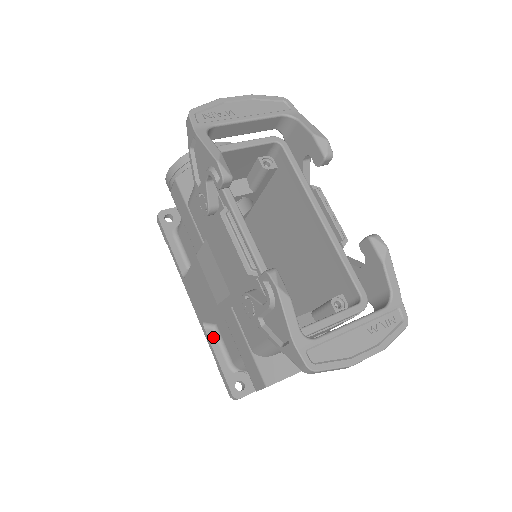
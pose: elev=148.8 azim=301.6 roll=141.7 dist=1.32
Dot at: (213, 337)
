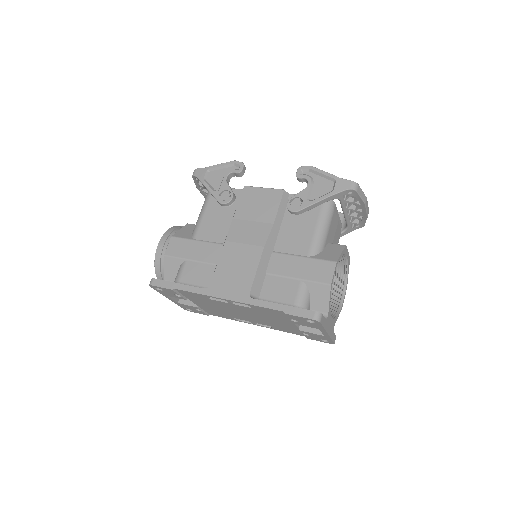
Dot at: (264, 302)
